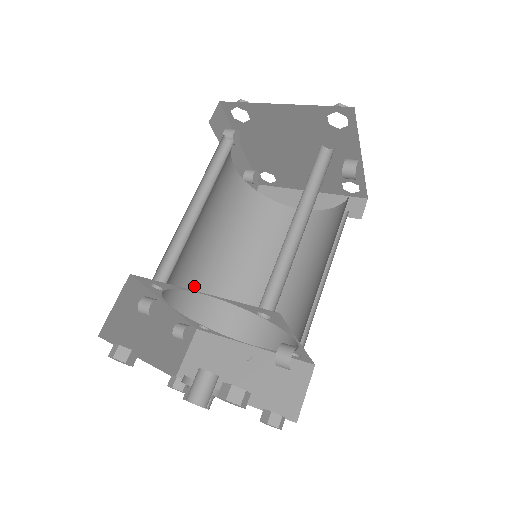
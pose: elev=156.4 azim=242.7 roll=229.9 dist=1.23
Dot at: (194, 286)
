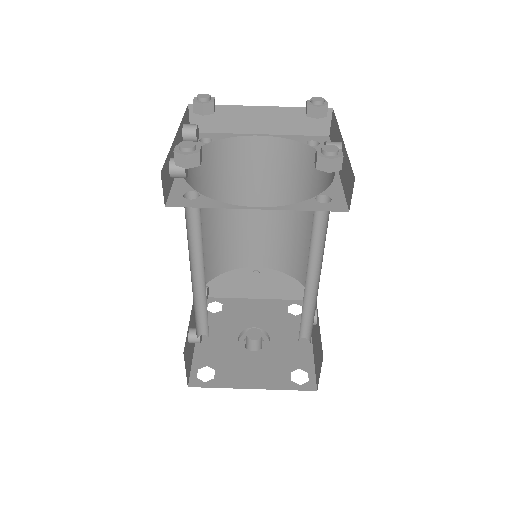
Dot at: occluded
